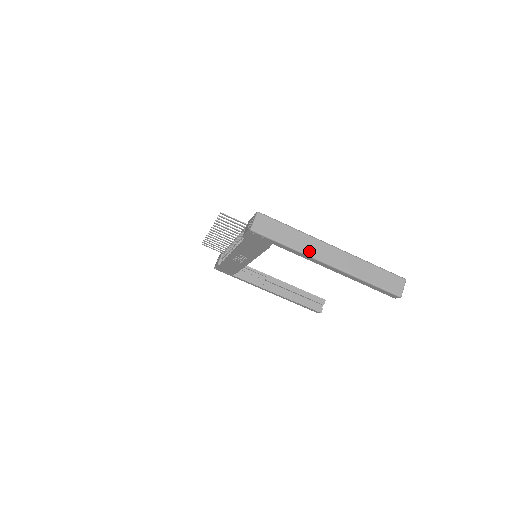
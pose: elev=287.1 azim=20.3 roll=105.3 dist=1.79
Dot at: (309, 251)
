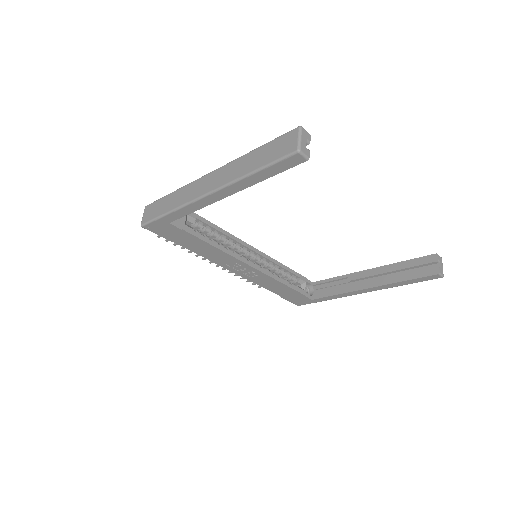
Dot at: (187, 199)
